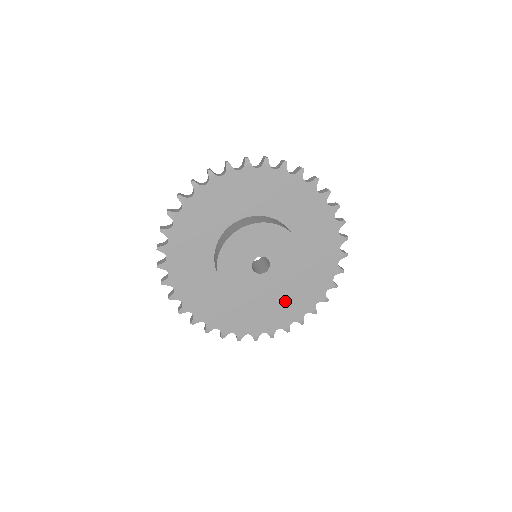
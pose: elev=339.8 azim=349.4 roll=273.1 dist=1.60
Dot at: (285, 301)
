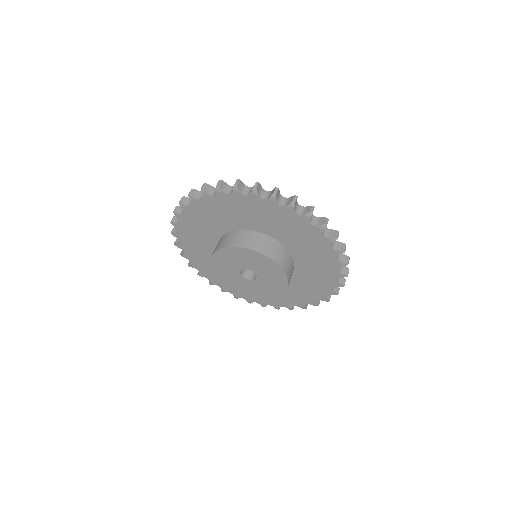
Dot at: (310, 276)
